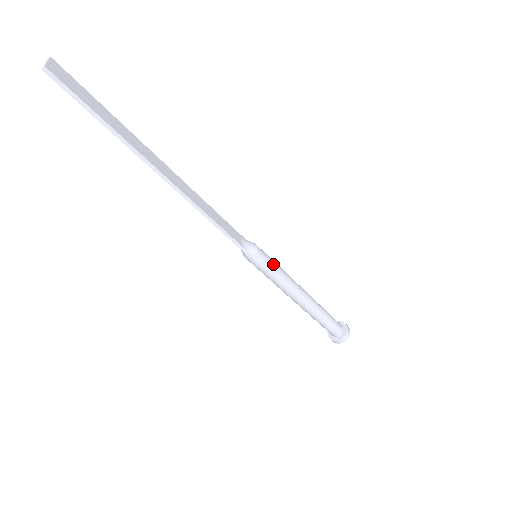
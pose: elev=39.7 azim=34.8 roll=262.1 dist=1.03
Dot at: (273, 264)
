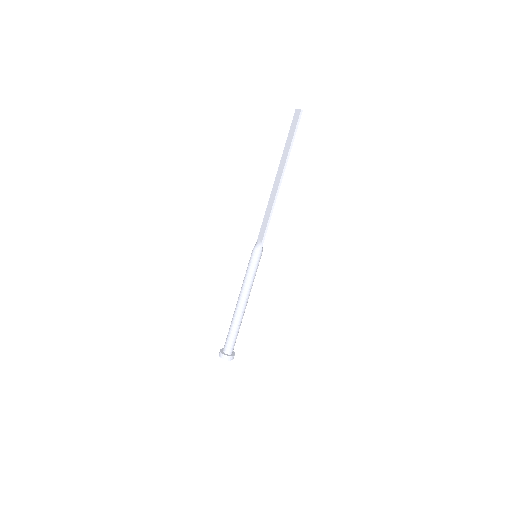
Dot at: occluded
